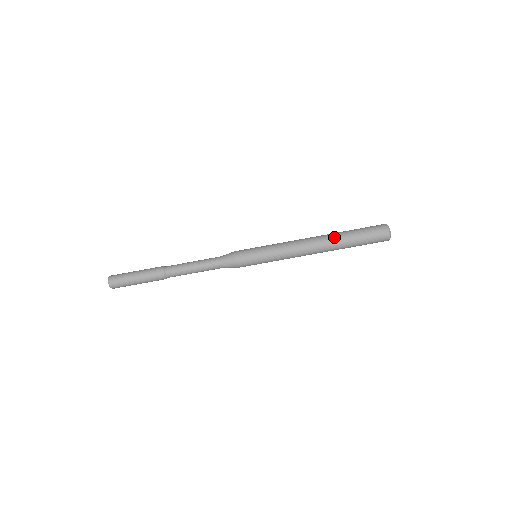
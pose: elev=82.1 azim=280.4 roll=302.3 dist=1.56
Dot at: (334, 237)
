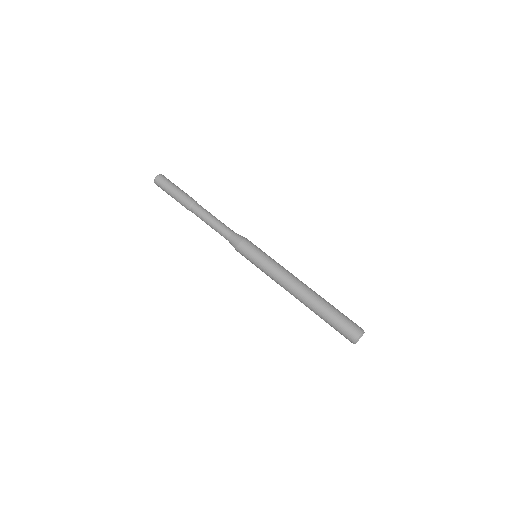
Dot at: occluded
